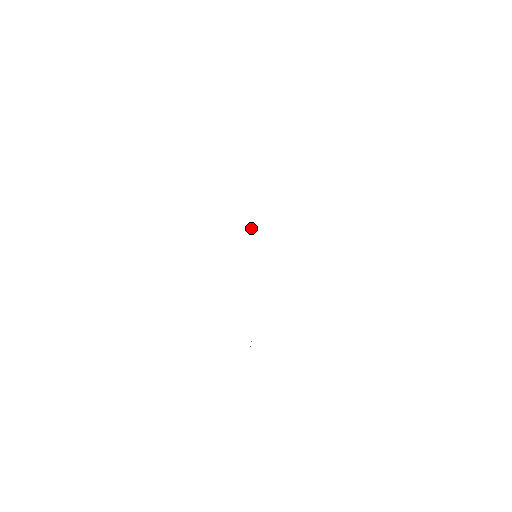
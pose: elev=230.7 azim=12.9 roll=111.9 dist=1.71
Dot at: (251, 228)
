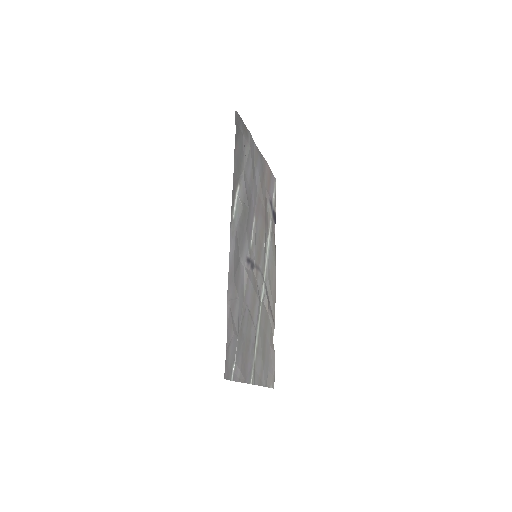
Dot at: (264, 247)
